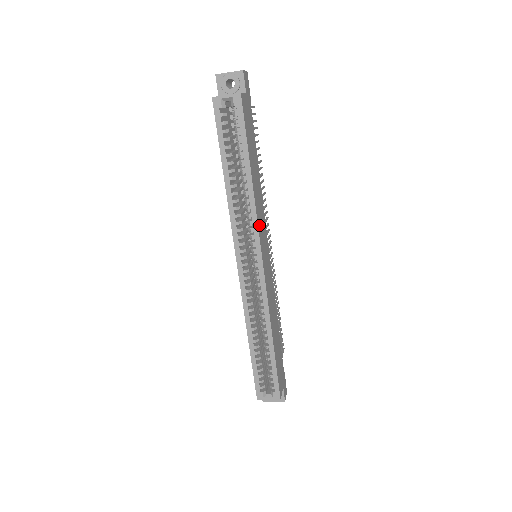
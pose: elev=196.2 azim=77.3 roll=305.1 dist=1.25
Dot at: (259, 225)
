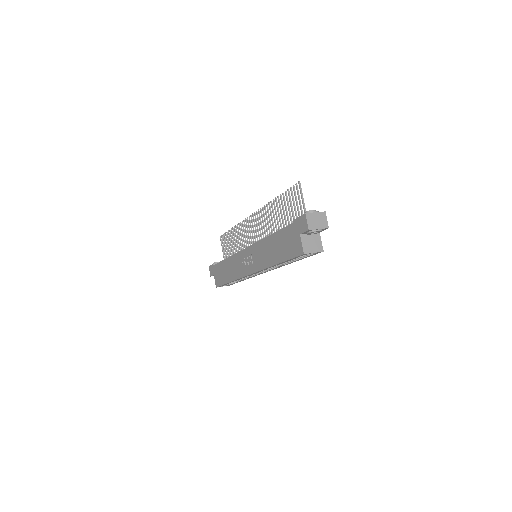
Dot at: occluded
